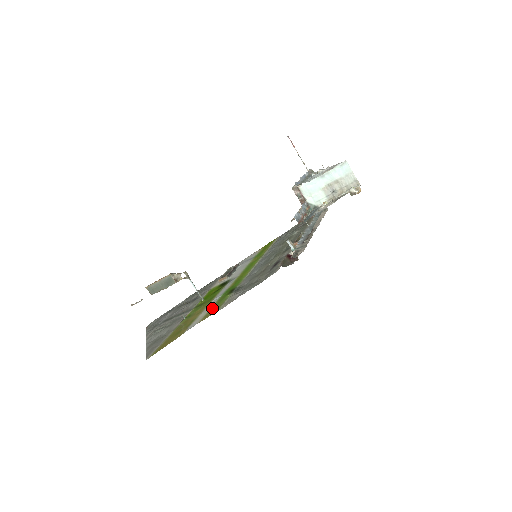
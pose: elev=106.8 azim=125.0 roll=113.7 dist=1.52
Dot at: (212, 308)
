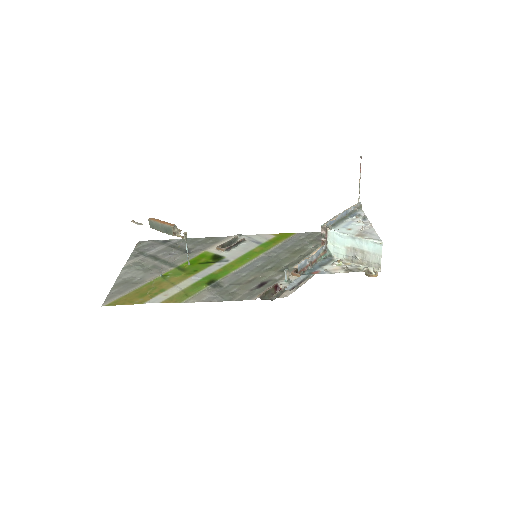
Dot at: (183, 291)
